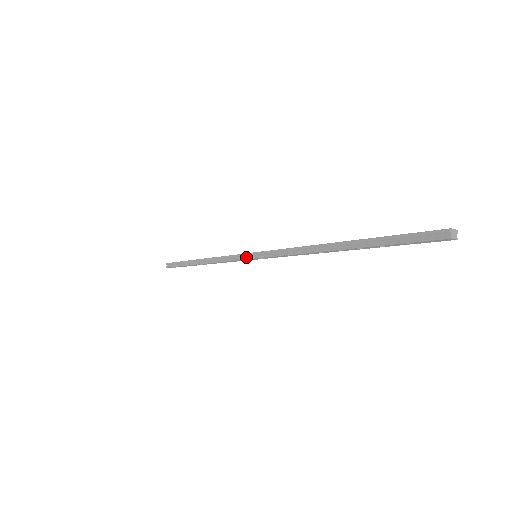
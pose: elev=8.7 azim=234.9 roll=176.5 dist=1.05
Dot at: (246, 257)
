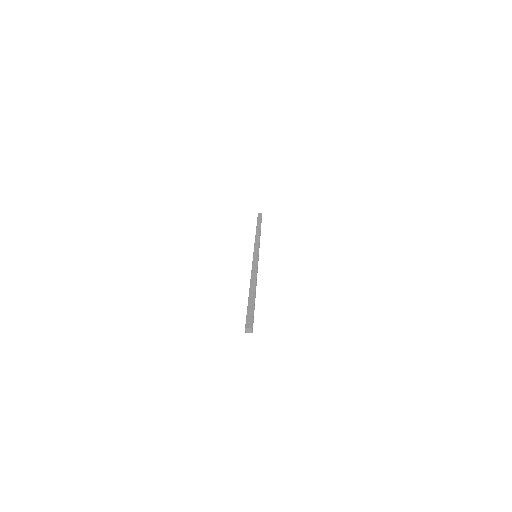
Dot at: occluded
